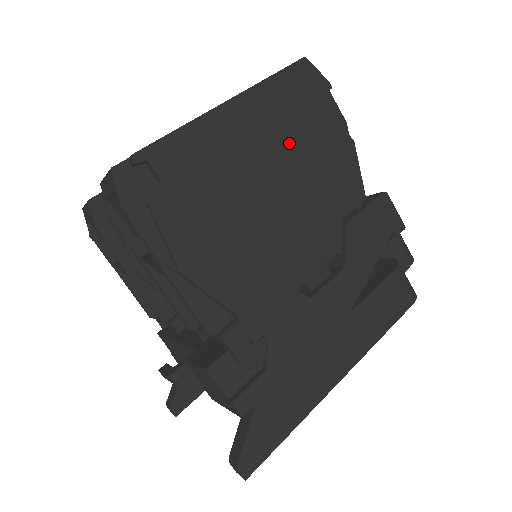
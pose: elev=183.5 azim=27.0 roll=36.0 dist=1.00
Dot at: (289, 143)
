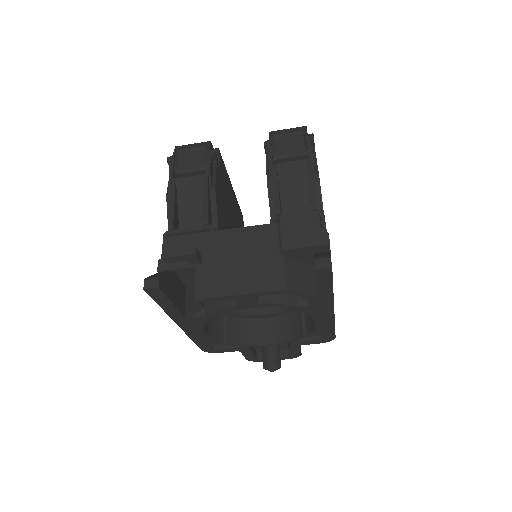
Dot at: occluded
